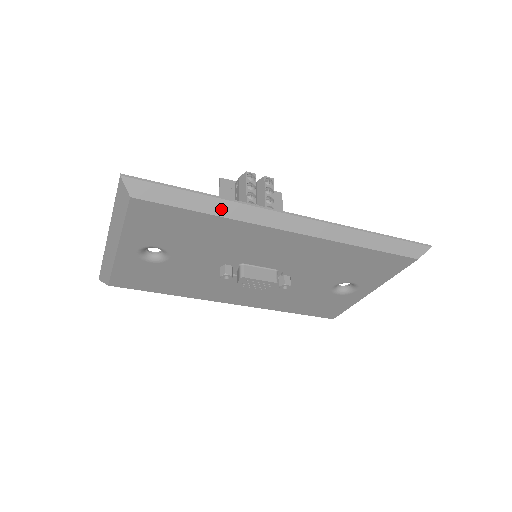
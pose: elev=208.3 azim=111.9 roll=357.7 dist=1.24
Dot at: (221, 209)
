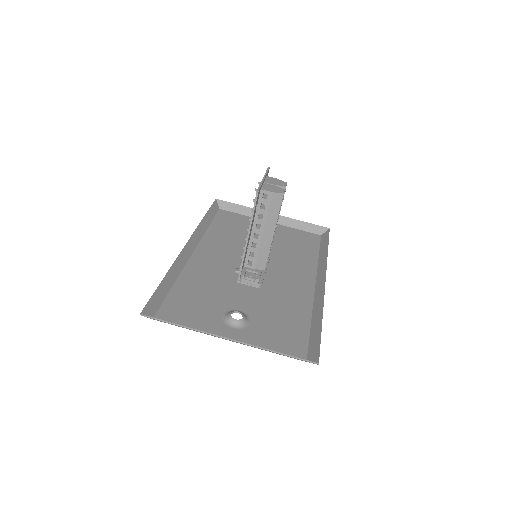
Dot at: (316, 316)
